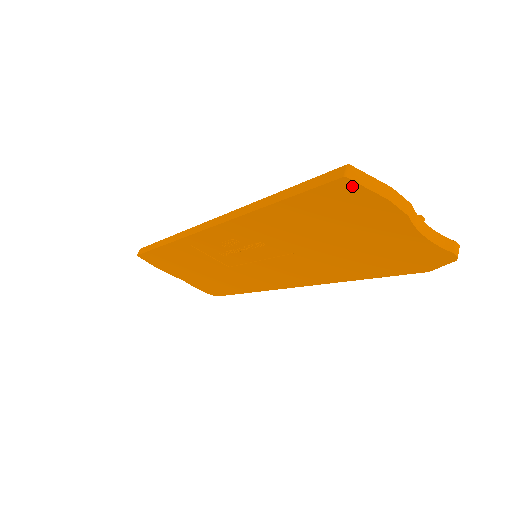
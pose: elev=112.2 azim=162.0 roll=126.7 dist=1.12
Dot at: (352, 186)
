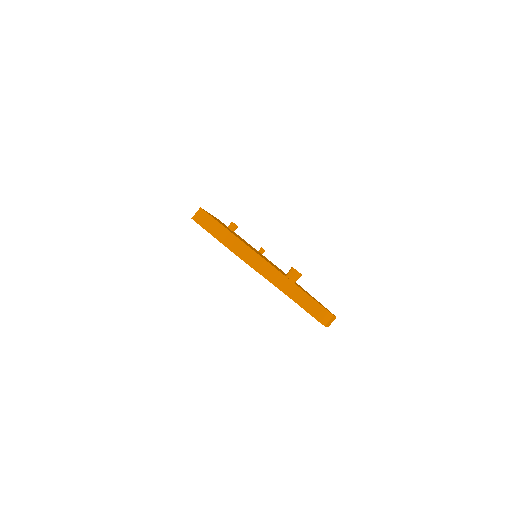
Dot at: (203, 228)
